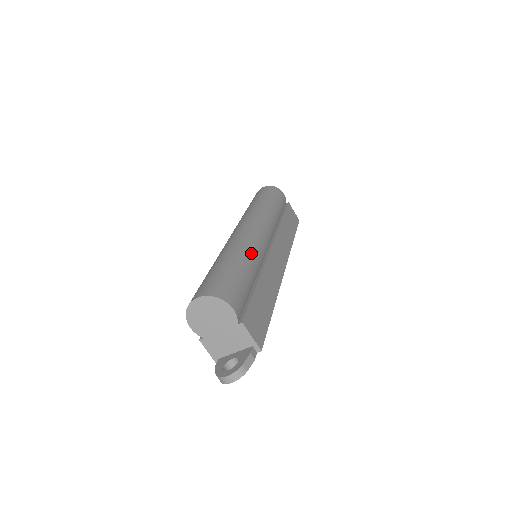
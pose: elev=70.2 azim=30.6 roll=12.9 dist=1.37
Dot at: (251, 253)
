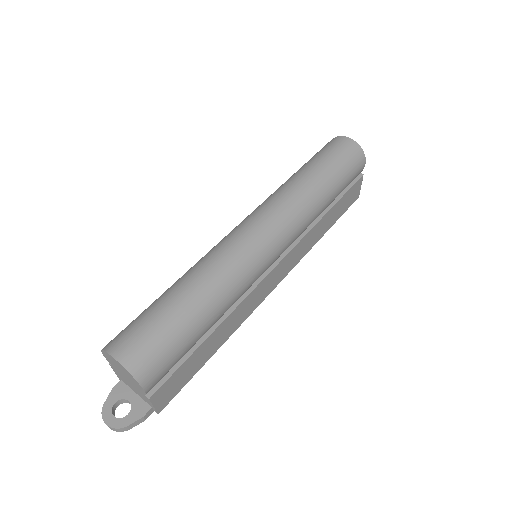
Dot at: (231, 294)
